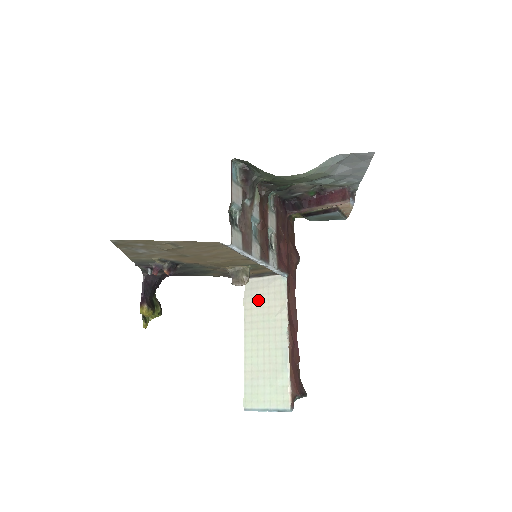
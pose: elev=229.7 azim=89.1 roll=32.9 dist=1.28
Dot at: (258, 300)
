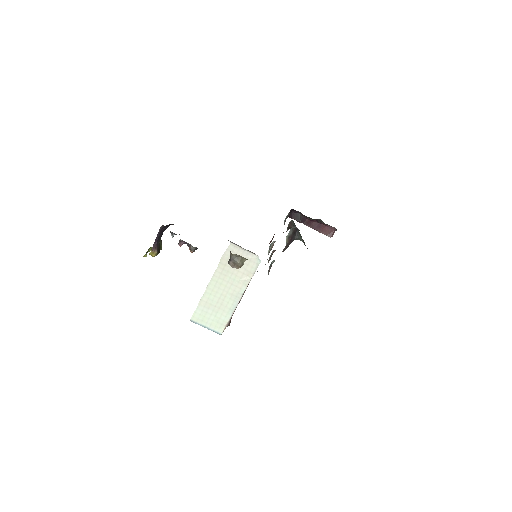
Dot at: occluded
